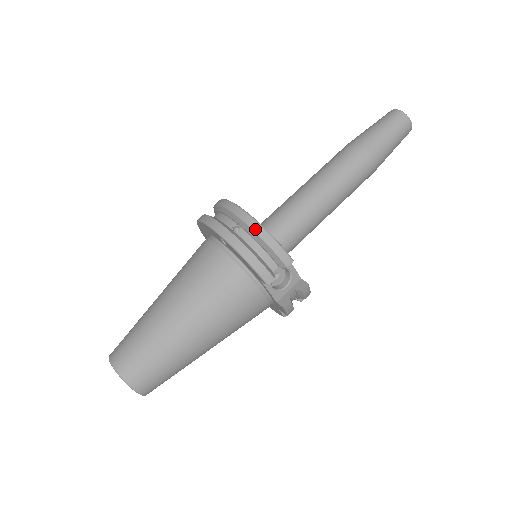
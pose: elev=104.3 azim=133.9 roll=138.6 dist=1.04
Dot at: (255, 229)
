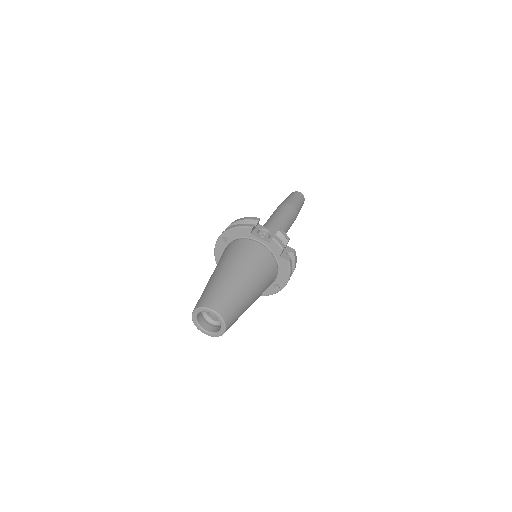
Dot at: (234, 222)
